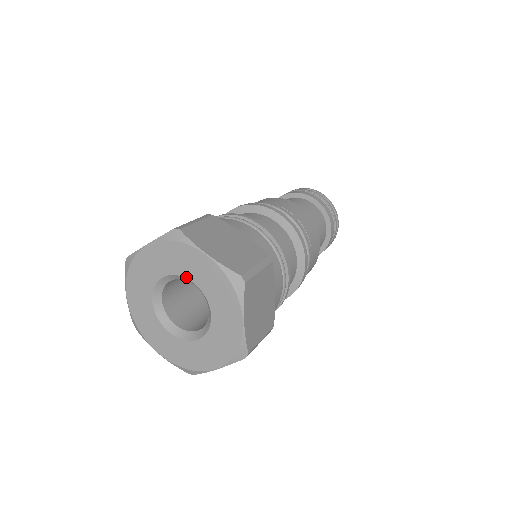
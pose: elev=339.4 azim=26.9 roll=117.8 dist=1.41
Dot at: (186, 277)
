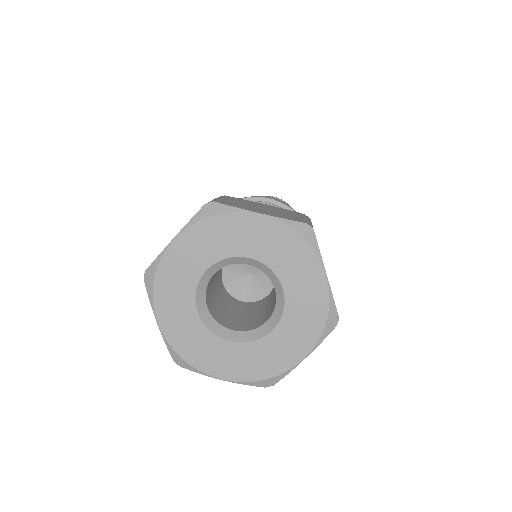
Dot at: (280, 278)
